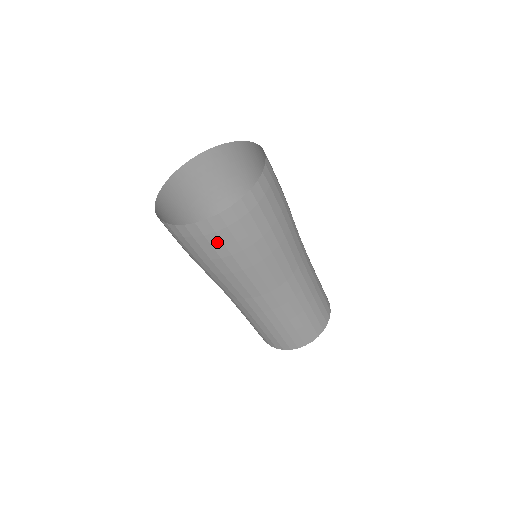
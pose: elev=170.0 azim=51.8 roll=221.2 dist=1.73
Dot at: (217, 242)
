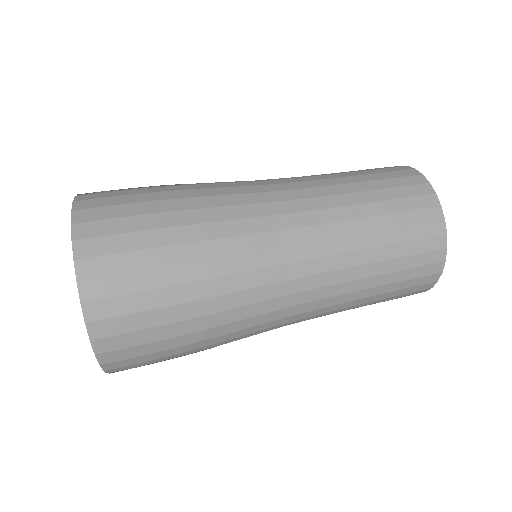
Dot at: occluded
